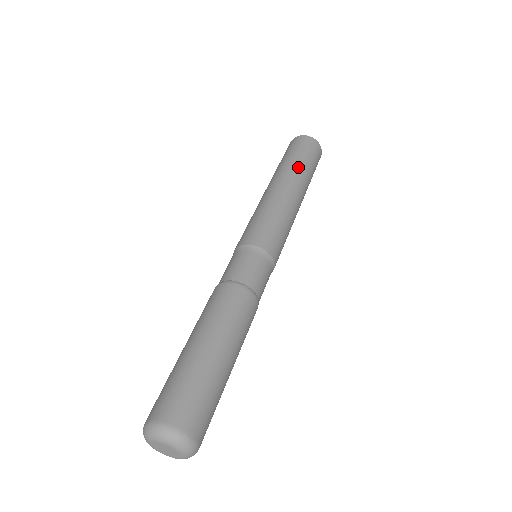
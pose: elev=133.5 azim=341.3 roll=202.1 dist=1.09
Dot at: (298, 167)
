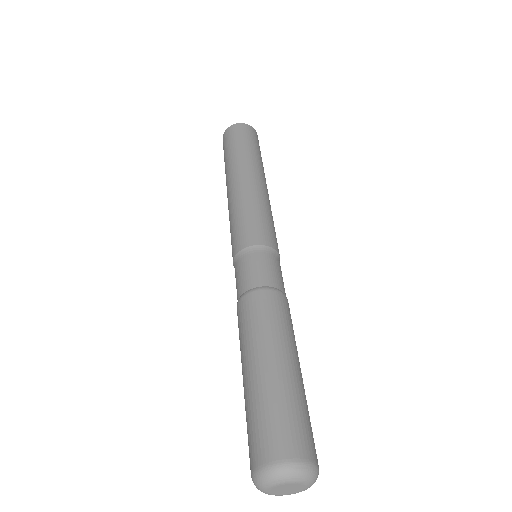
Dot at: (243, 155)
